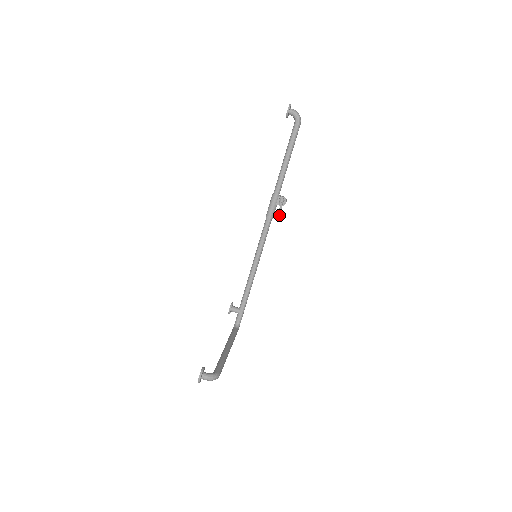
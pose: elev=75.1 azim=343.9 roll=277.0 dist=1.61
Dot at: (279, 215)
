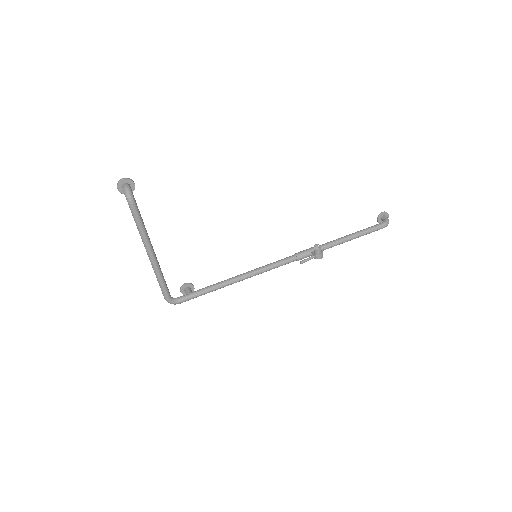
Dot at: (305, 259)
